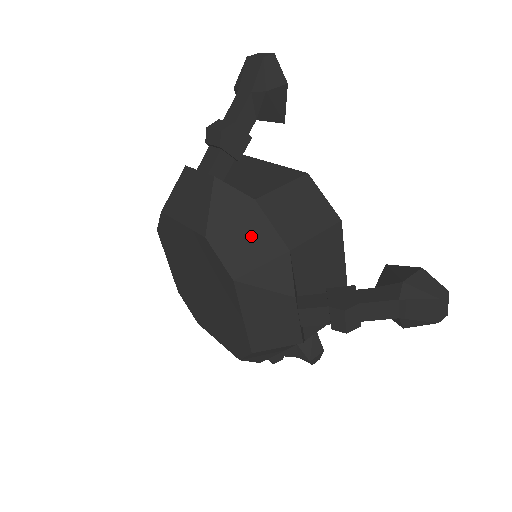
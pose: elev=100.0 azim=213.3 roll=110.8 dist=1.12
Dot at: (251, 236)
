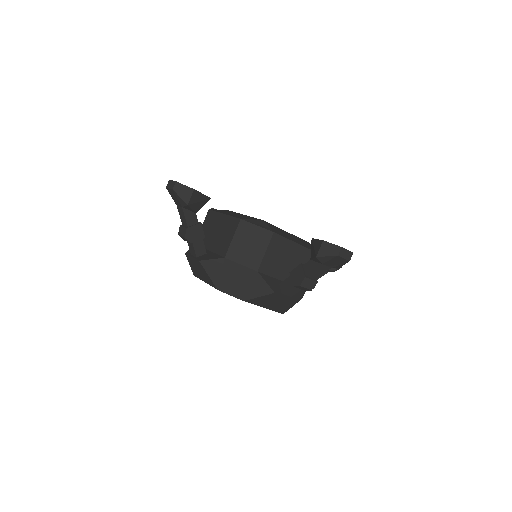
Dot at: (236, 276)
